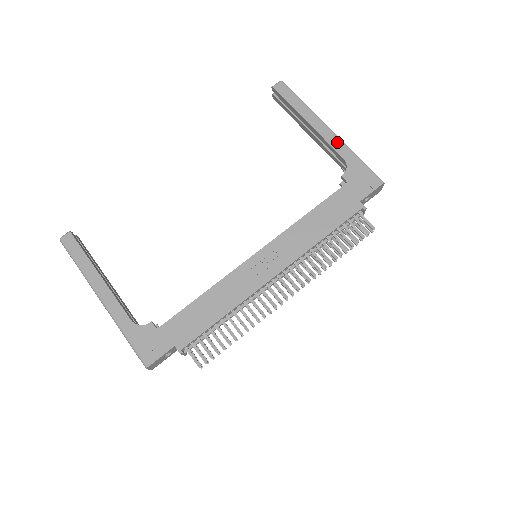
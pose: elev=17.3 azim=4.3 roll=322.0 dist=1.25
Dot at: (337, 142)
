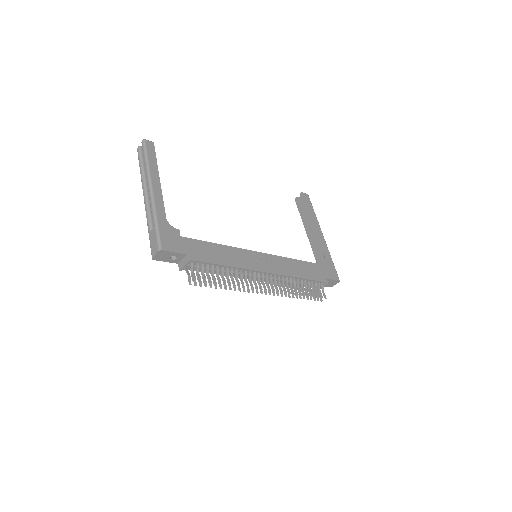
Dot at: (325, 243)
